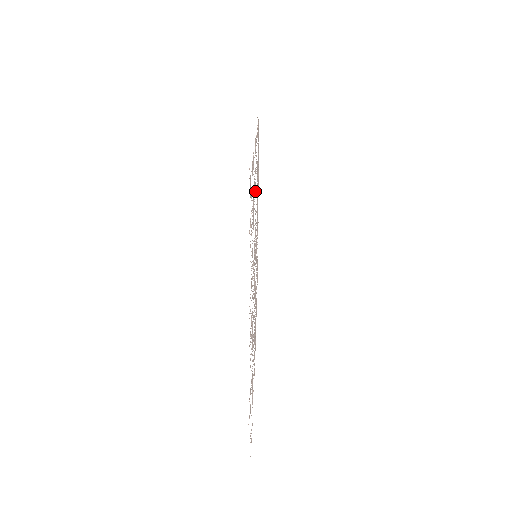
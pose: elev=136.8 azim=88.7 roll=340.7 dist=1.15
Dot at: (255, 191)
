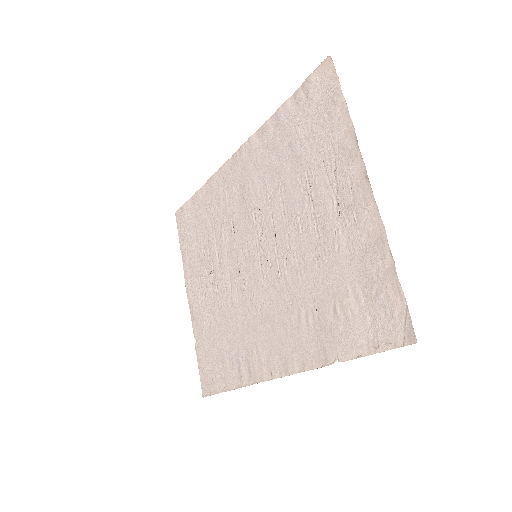
Dot at: (271, 156)
